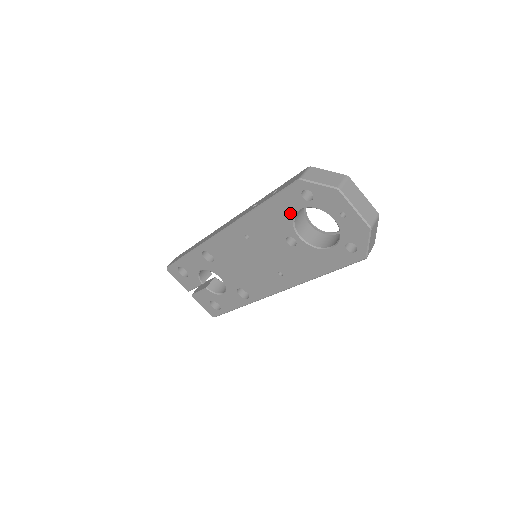
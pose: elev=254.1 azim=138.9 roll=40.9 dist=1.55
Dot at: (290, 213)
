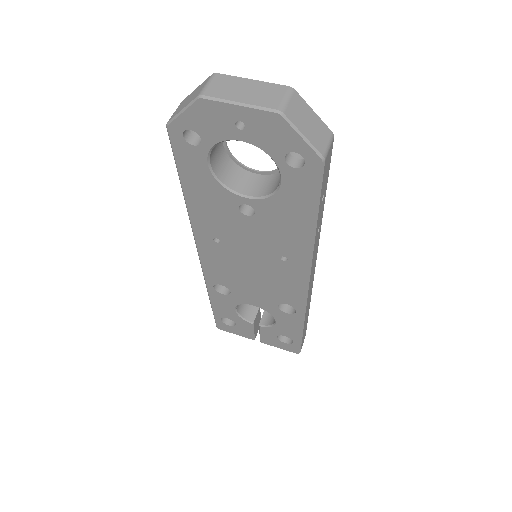
Dot at: (207, 176)
